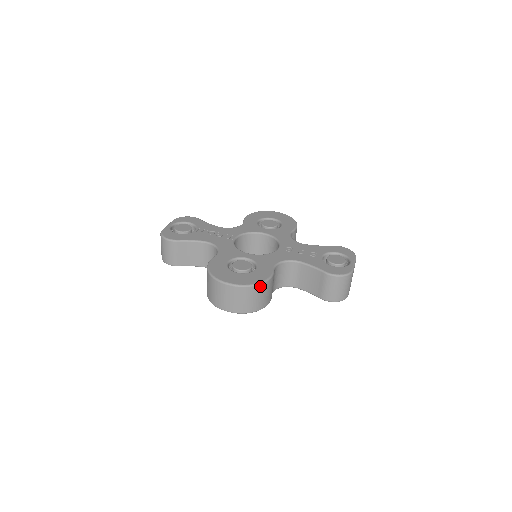
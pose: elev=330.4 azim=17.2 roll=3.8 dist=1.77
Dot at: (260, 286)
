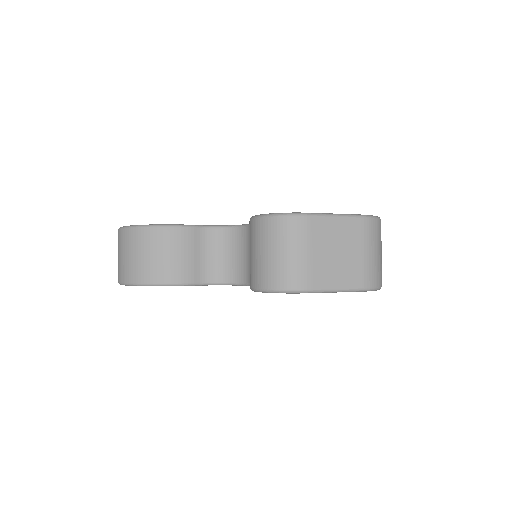
Dot at: (143, 231)
